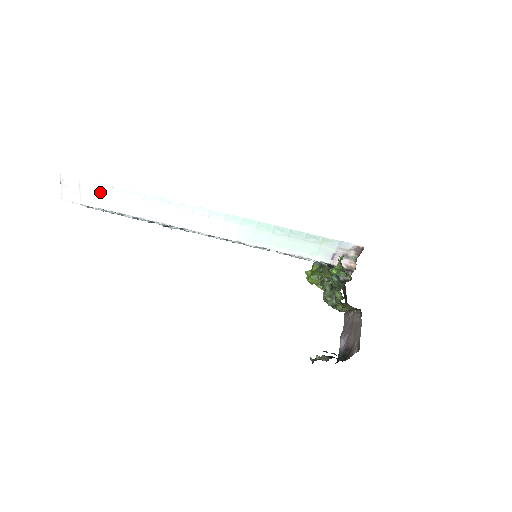
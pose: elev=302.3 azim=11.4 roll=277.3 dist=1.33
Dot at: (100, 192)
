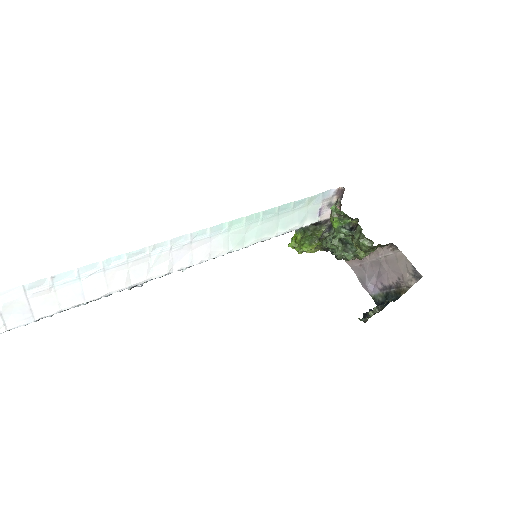
Dot at: (34, 295)
